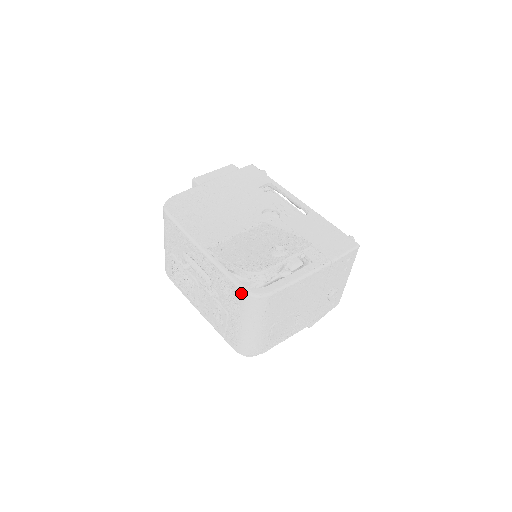
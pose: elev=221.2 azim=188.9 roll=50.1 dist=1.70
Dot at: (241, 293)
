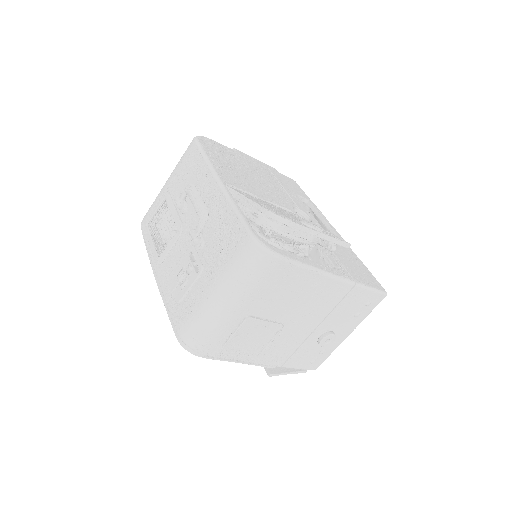
Dot at: (245, 237)
